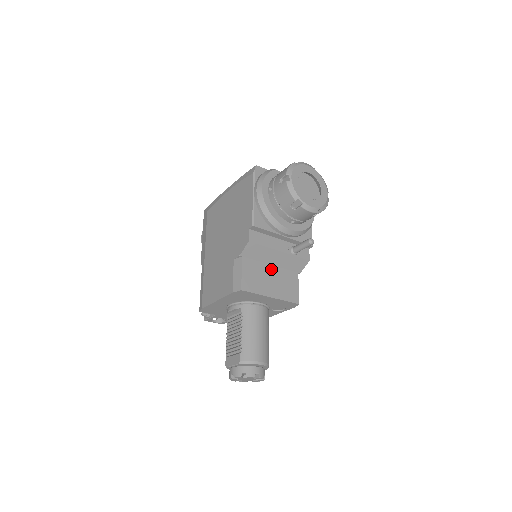
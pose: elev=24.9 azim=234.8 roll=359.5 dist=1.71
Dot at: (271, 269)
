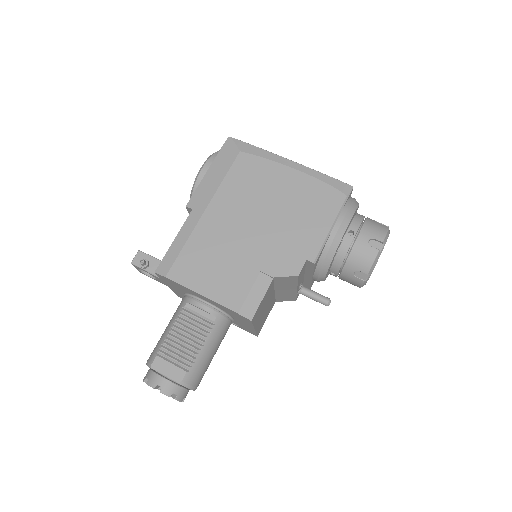
Dot at: (272, 296)
